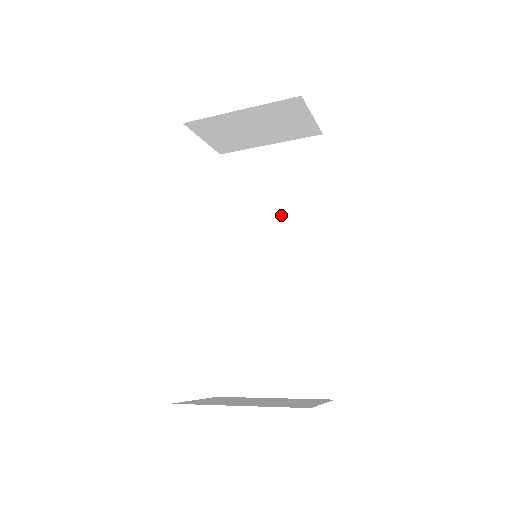
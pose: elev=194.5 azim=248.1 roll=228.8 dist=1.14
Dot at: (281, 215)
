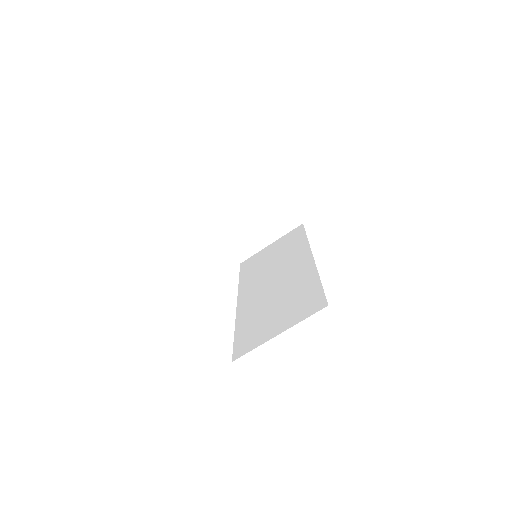
Dot at: (280, 260)
